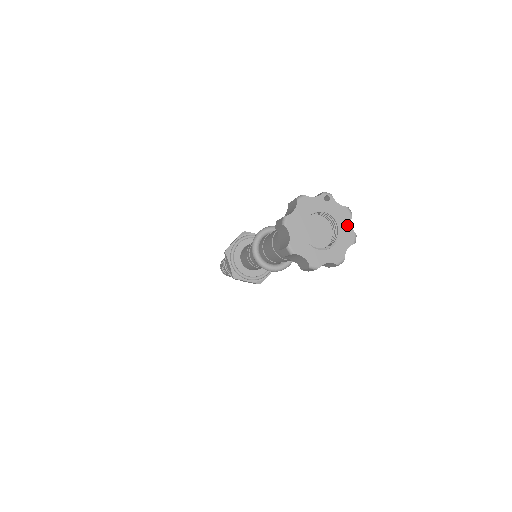
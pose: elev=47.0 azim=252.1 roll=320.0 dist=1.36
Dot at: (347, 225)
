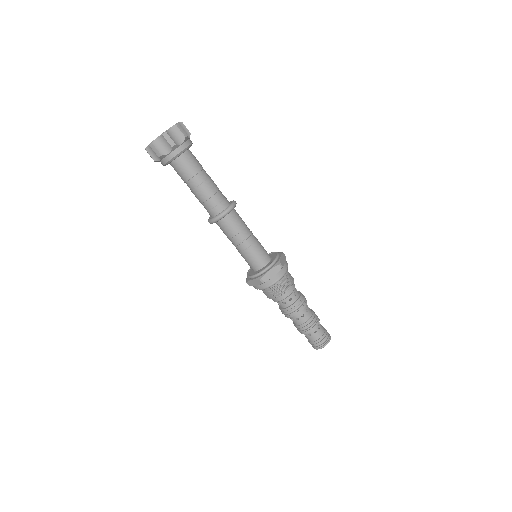
Dot at: occluded
